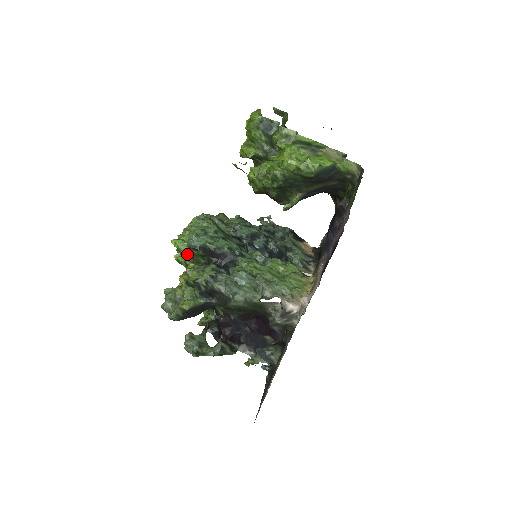
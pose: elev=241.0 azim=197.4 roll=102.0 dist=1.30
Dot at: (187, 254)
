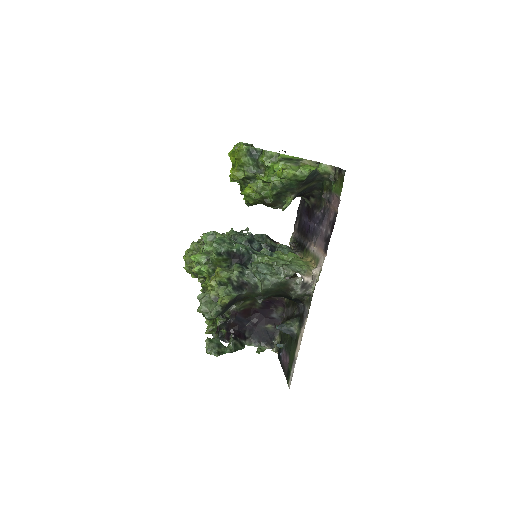
Dot at: (209, 263)
